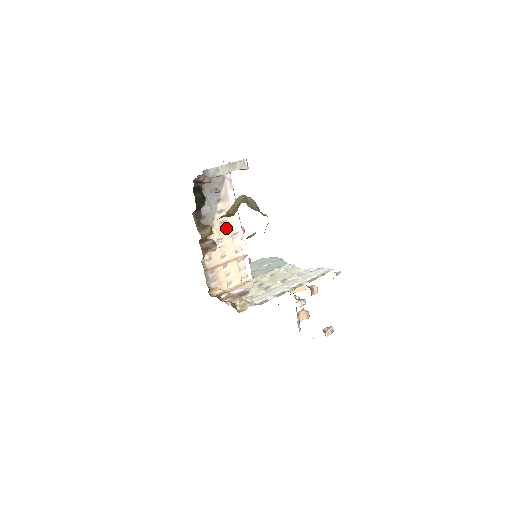
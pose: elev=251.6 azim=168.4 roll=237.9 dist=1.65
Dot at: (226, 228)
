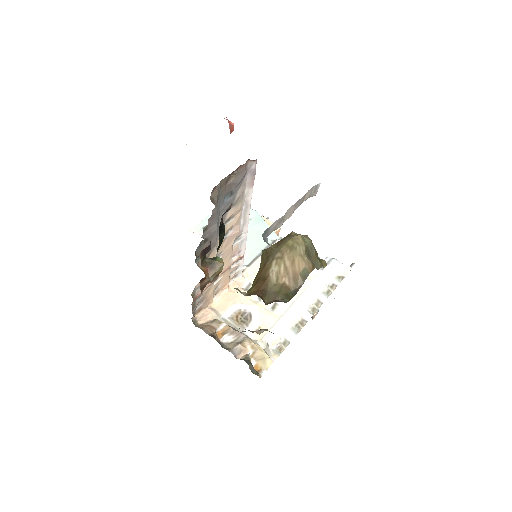
Dot at: (229, 238)
